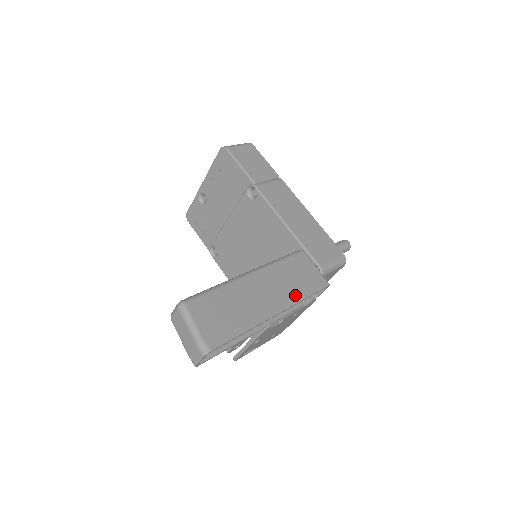
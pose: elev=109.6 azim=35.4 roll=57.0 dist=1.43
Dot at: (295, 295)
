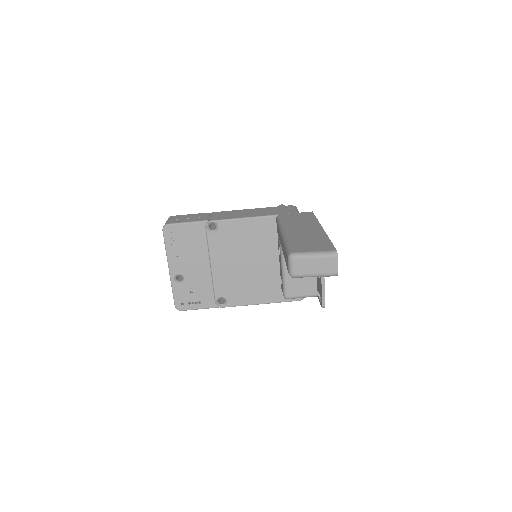
Dot at: (312, 222)
